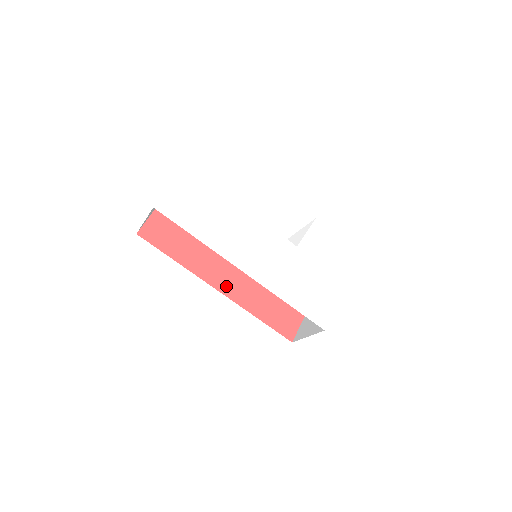
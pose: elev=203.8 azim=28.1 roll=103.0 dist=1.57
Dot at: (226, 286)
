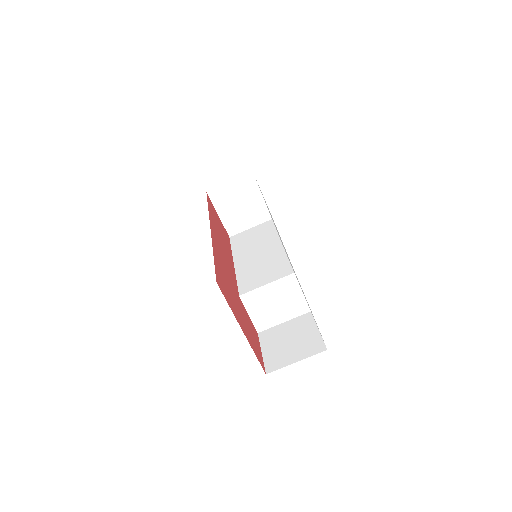
Dot at: (215, 238)
